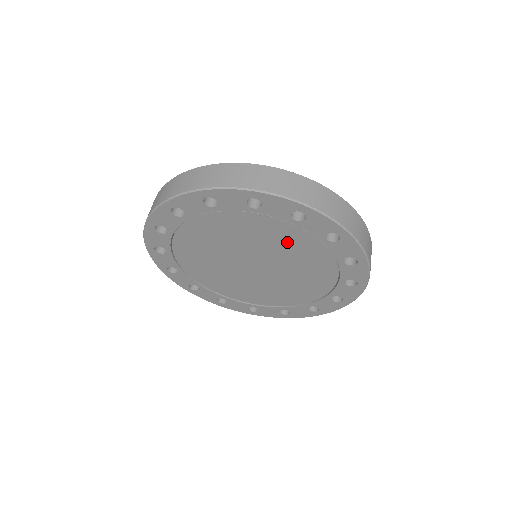
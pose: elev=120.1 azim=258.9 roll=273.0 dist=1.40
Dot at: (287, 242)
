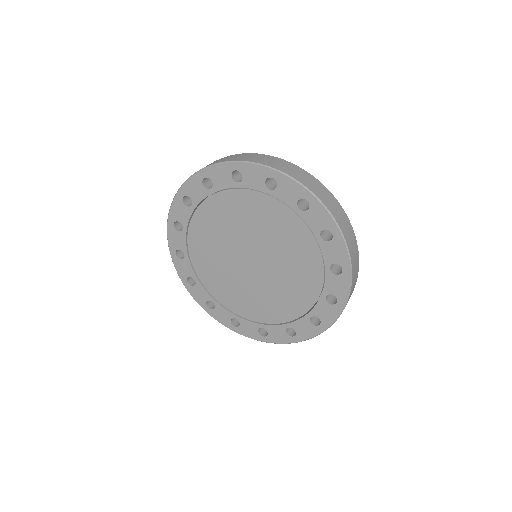
Dot at: (287, 235)
